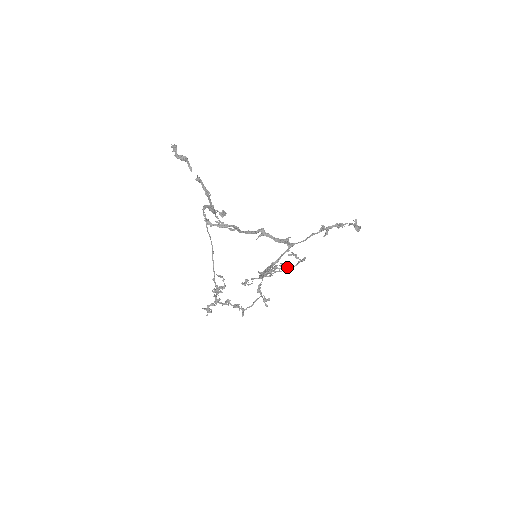
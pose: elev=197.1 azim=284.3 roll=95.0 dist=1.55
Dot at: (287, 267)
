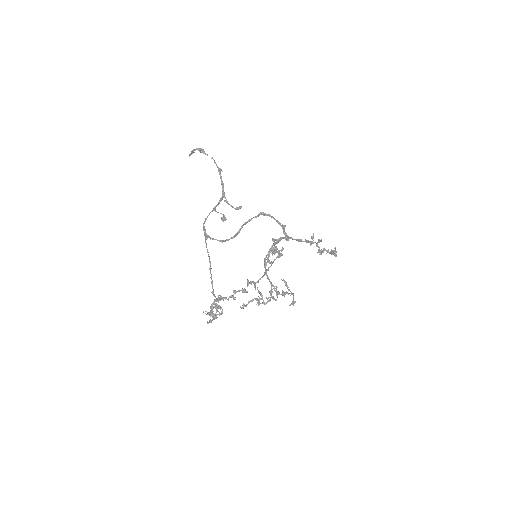
Dot at: (282, 292)
